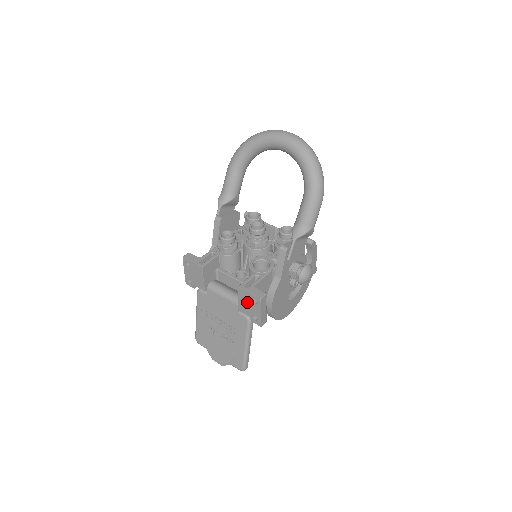
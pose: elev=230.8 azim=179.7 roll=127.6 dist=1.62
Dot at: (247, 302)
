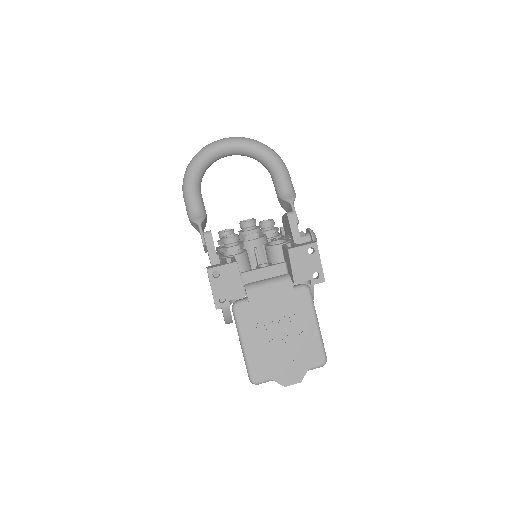
Dot at: (303, 261)
